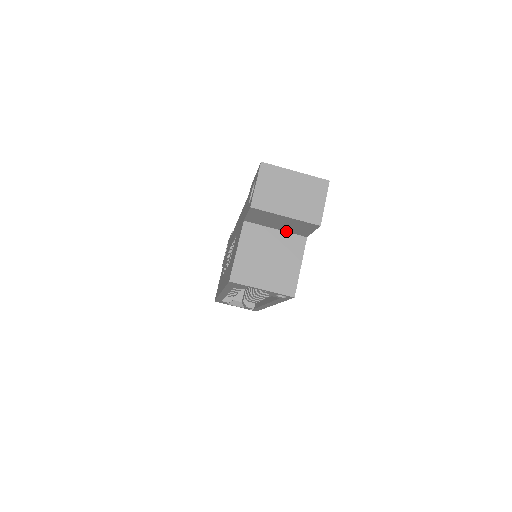
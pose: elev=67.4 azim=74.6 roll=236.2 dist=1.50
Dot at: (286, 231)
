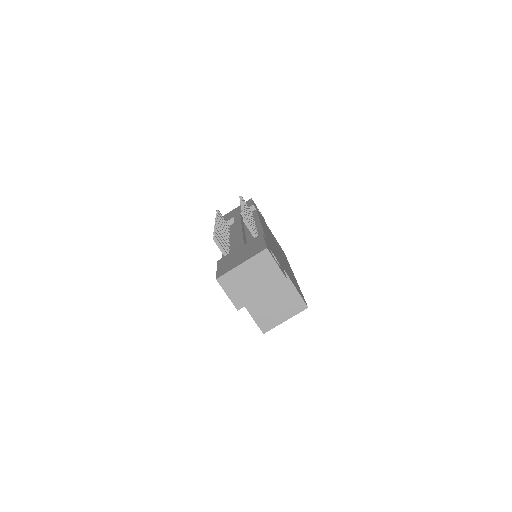
Dot at: occluded
